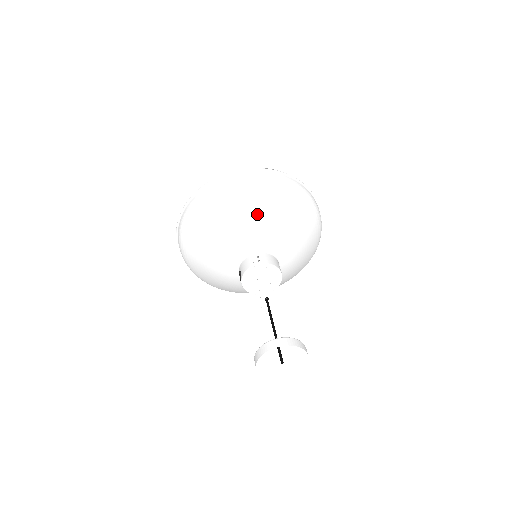
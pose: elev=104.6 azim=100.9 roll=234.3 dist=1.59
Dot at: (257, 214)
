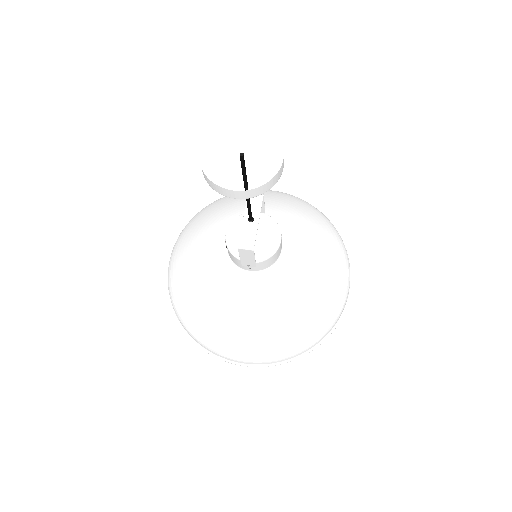
Dot at: (274, 202)
